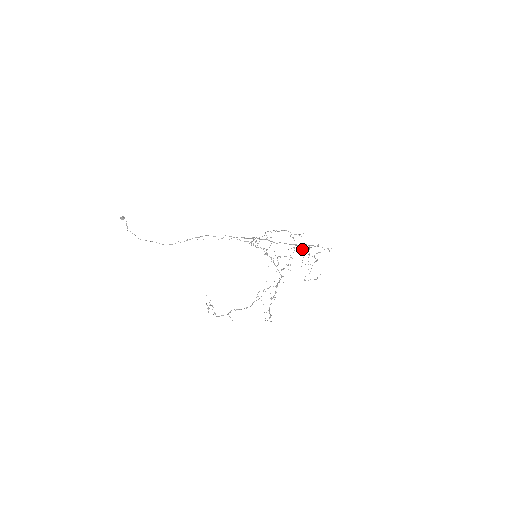
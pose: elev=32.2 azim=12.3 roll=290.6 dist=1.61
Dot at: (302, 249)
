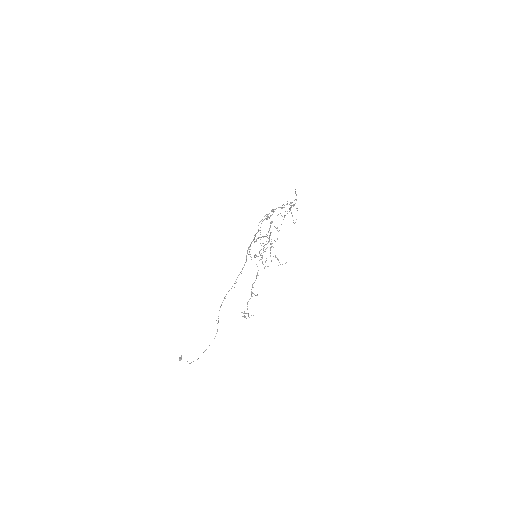
Dot at: occluded
